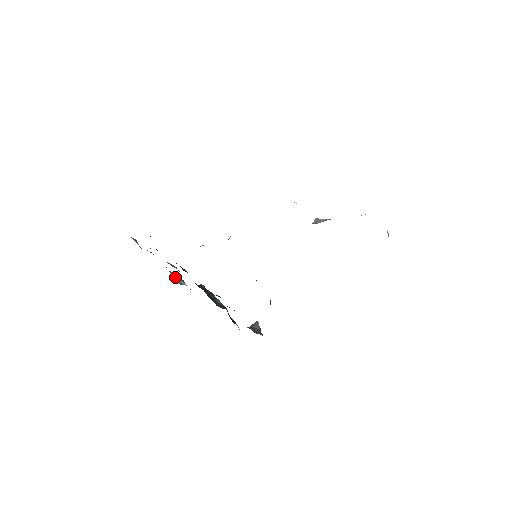
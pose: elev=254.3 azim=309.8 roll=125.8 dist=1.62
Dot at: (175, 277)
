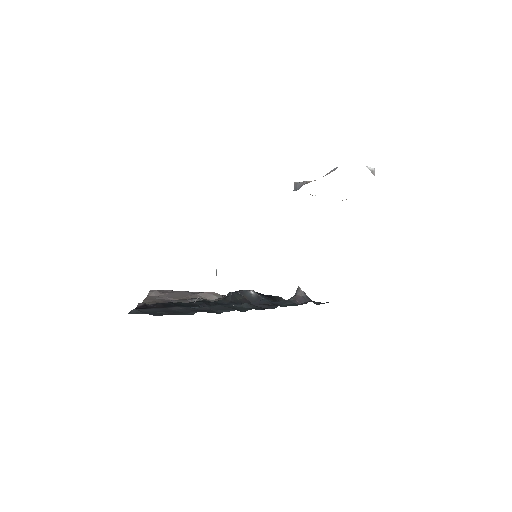
Dot at: (205, 297)
